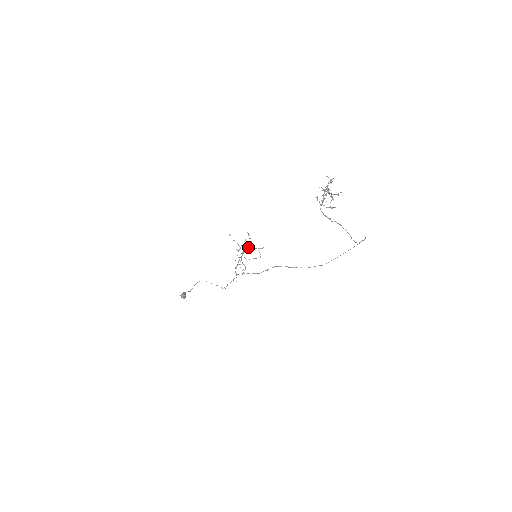
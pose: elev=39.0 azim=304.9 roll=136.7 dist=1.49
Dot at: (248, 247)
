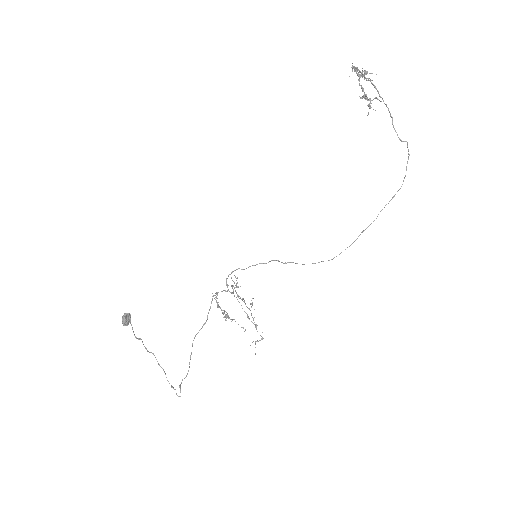
Dot at: occluded
